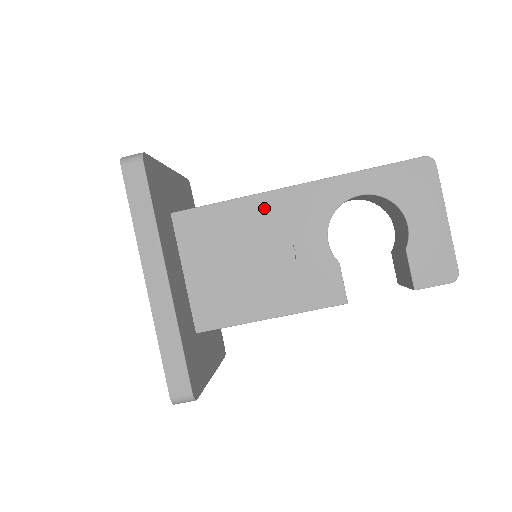
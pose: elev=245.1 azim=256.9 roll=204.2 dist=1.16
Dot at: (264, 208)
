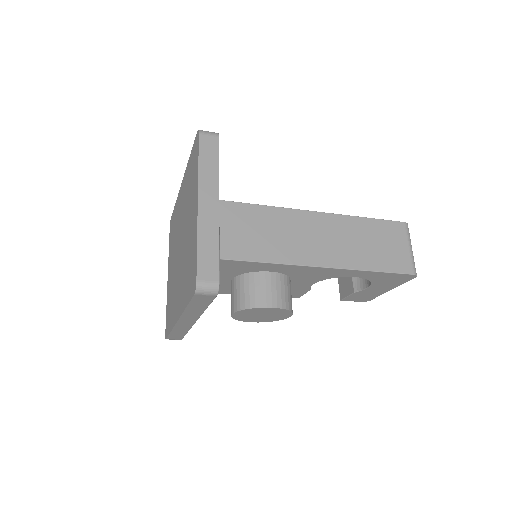
Dot at: (286, 270)
